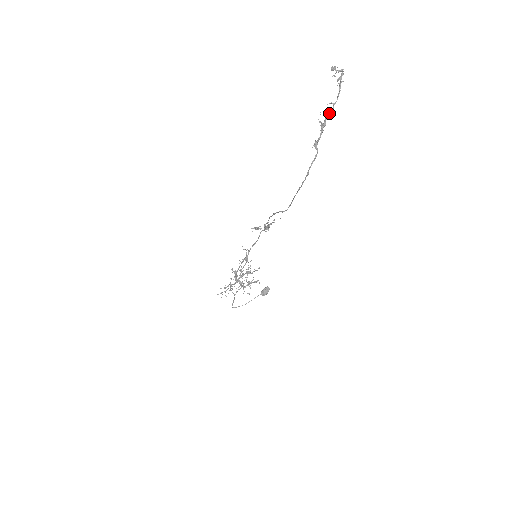
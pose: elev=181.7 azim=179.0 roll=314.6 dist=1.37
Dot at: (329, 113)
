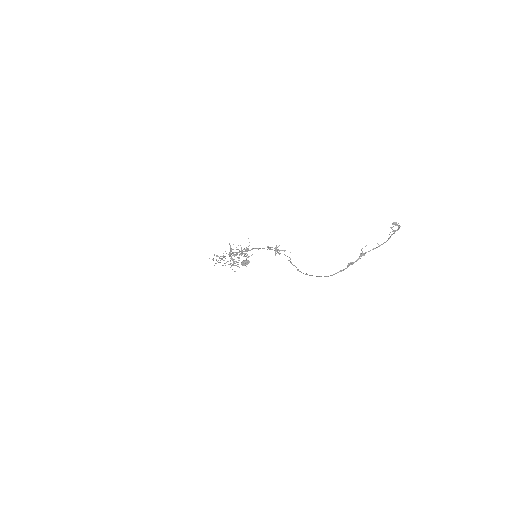
Dot at: occluded
